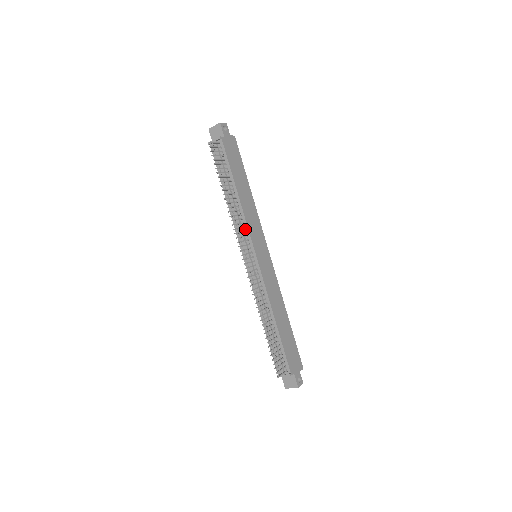
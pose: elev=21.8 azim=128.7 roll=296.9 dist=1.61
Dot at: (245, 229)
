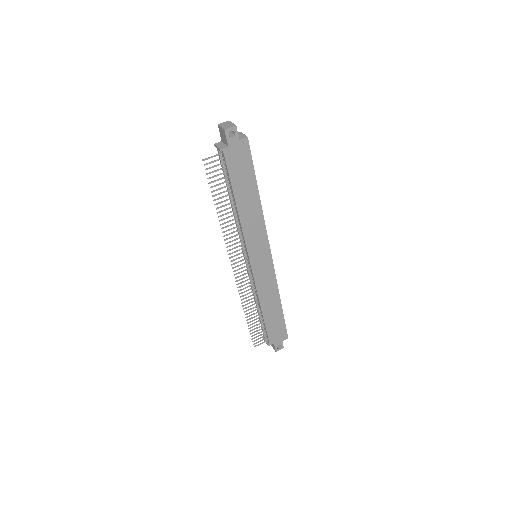
Dot at: (243, 238)
